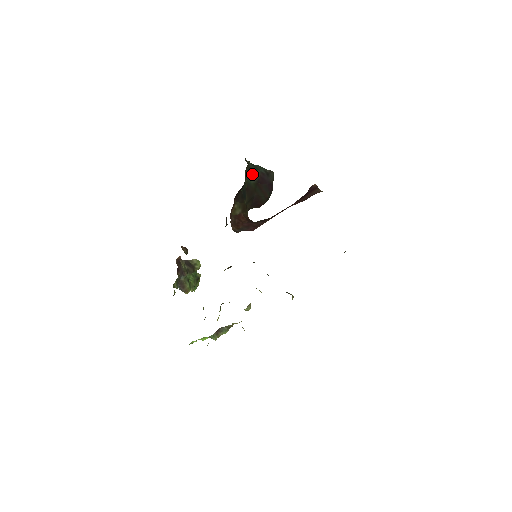
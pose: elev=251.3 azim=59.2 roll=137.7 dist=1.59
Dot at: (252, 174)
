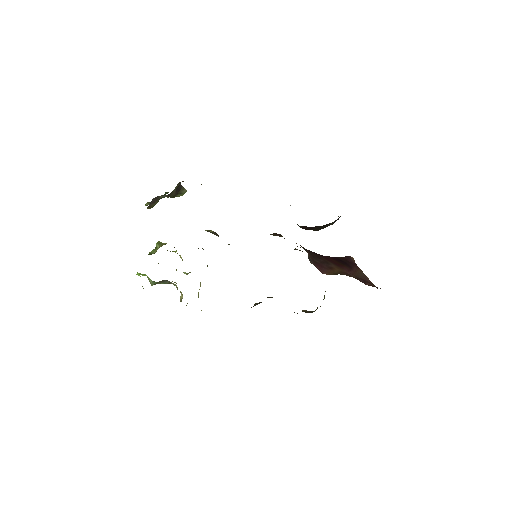
Dot at: occluded
